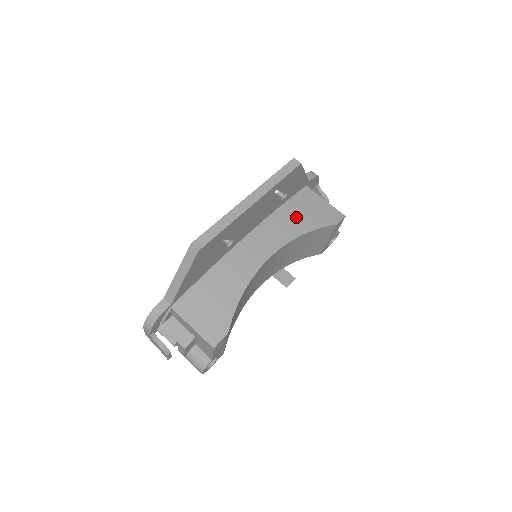
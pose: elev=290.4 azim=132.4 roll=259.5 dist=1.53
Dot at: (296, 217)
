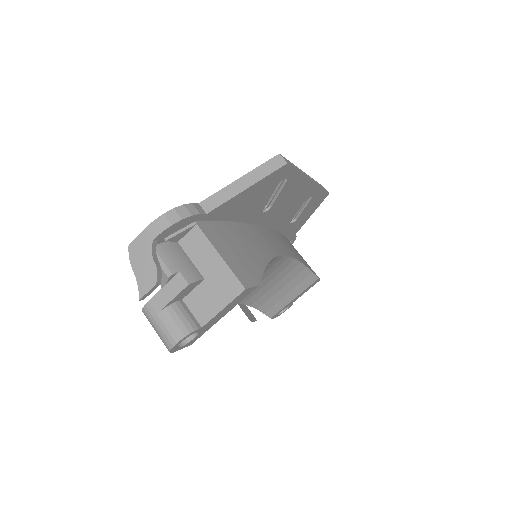
Dot at: (292, 248)
